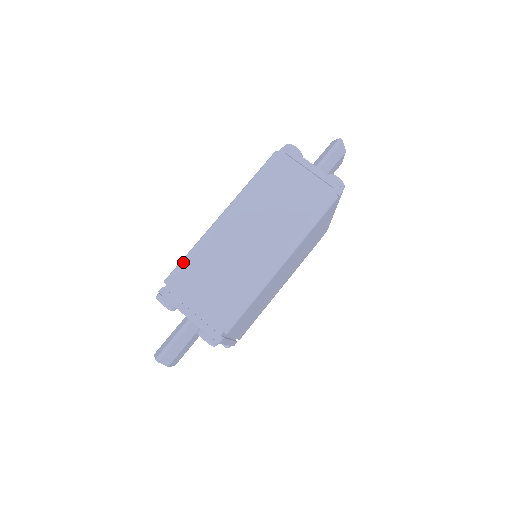
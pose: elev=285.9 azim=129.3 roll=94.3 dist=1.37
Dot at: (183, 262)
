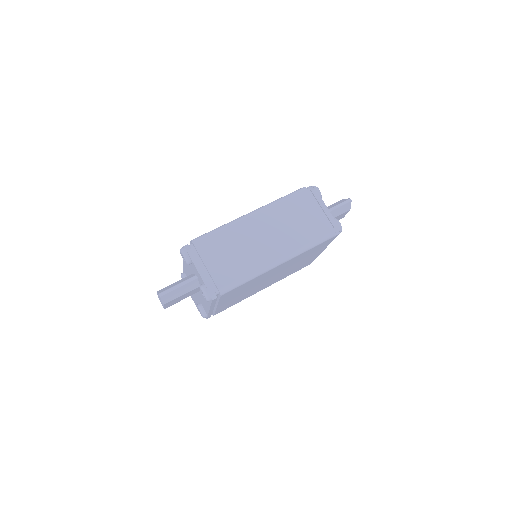
Dot at: (211, 233)
